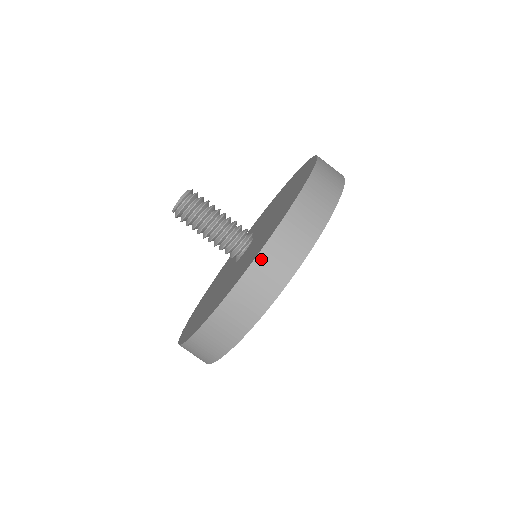
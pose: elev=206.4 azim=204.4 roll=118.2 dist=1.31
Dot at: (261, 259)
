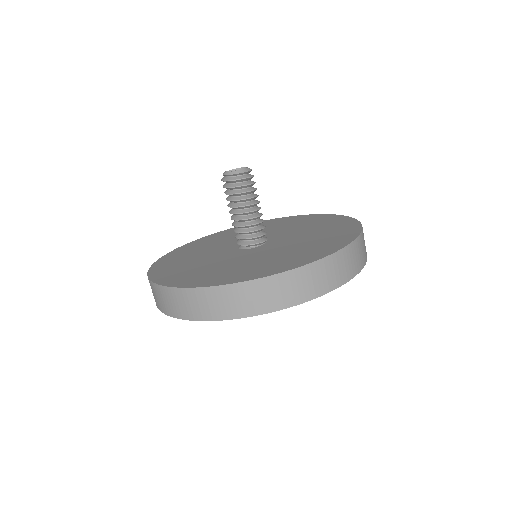
Dot at: (189, 292)
